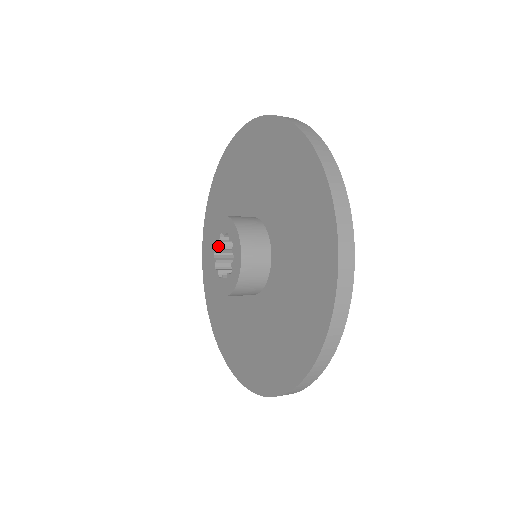
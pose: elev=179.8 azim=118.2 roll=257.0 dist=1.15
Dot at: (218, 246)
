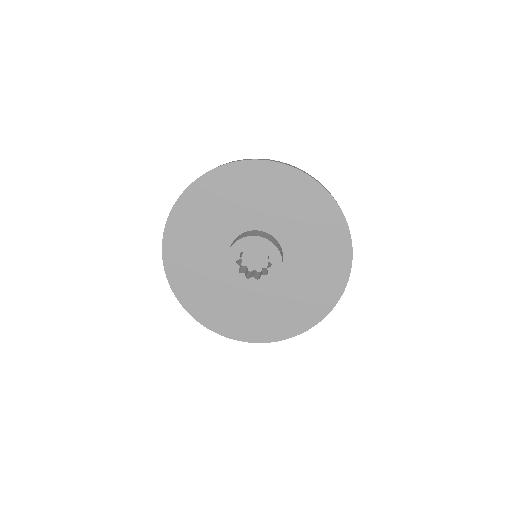
Dot at: (240, 256)
